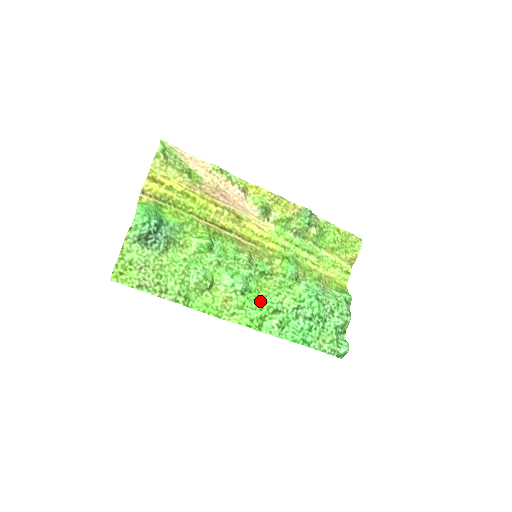
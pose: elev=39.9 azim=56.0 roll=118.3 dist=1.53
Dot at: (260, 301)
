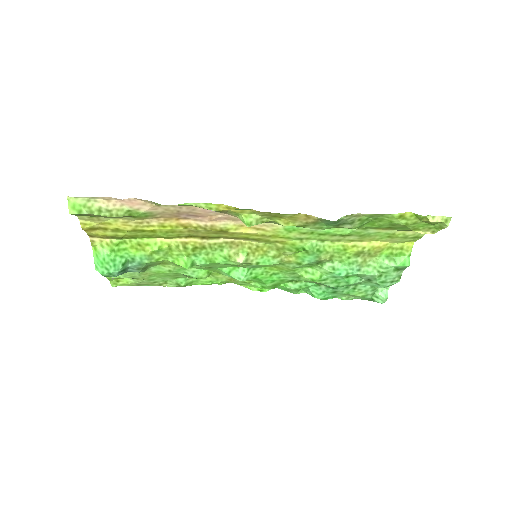
Dot at: (270, 278)
